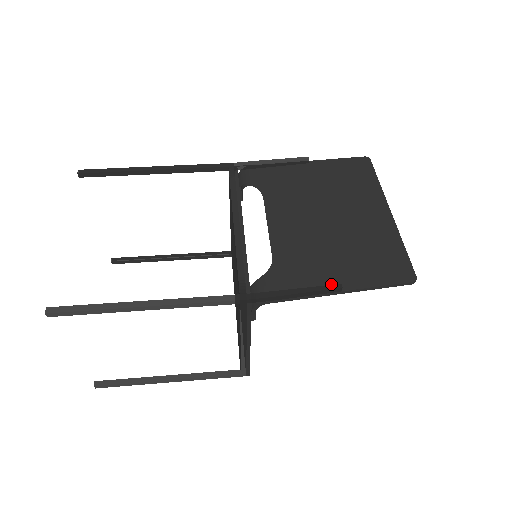
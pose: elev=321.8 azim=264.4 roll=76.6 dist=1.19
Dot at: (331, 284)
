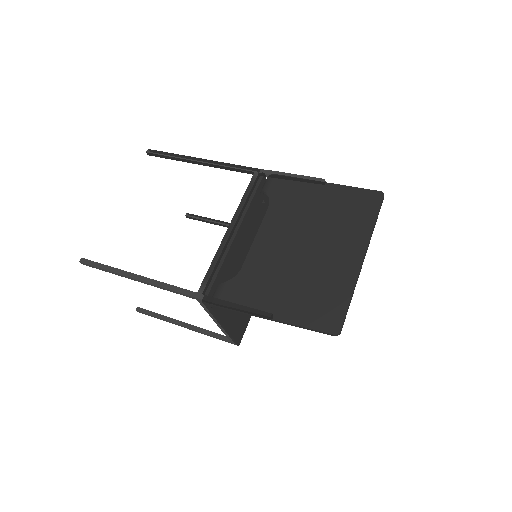
Dot at: (268, 310)
